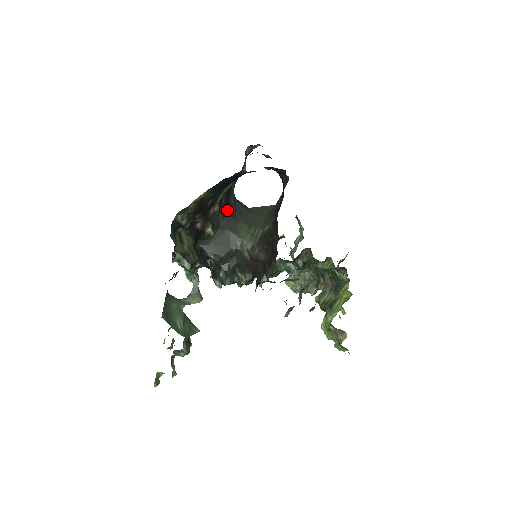
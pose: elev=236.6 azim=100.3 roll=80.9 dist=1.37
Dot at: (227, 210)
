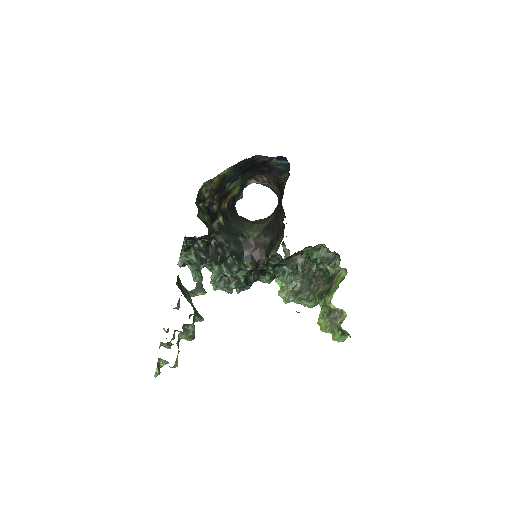
Dot at: (233, 212)
